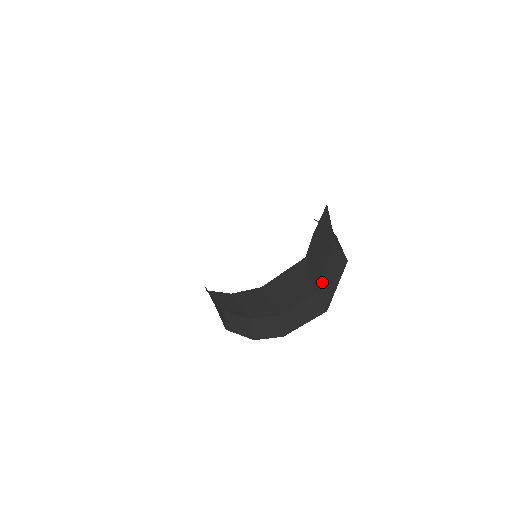
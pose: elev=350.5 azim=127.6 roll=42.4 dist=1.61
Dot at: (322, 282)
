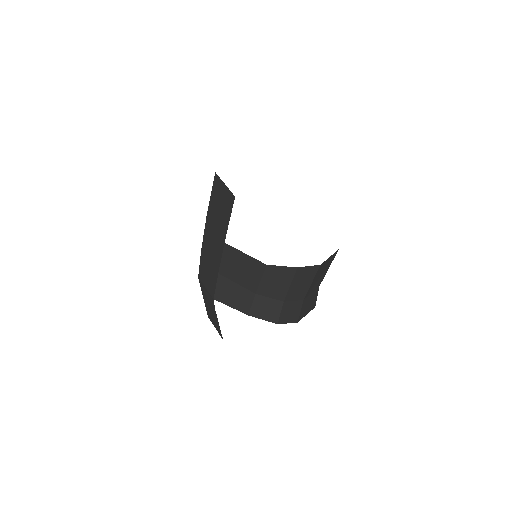
Dot at: occluded
